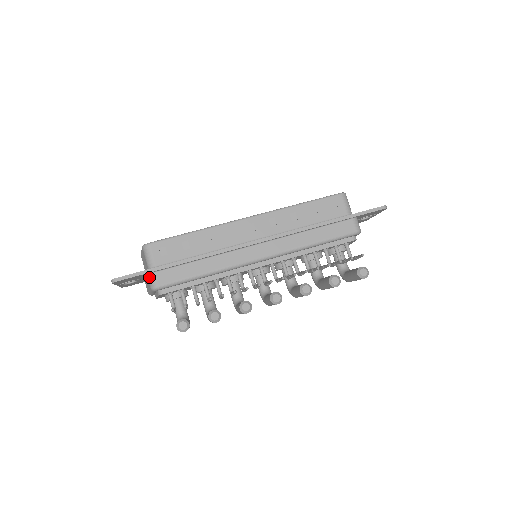
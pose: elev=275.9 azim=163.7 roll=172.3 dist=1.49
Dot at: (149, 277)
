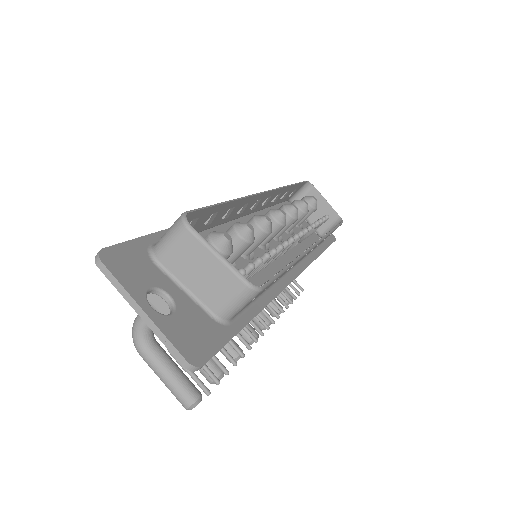
Dot at: occluded
